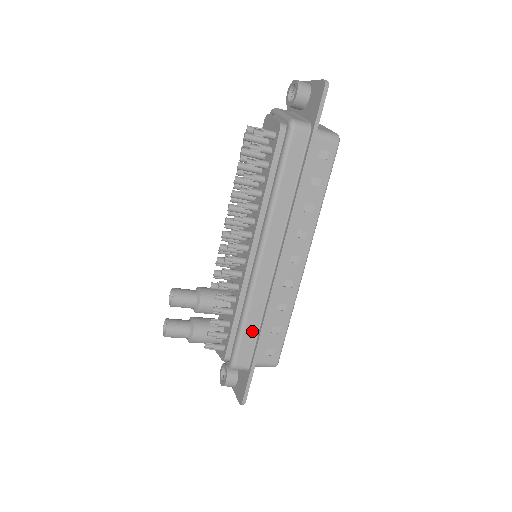
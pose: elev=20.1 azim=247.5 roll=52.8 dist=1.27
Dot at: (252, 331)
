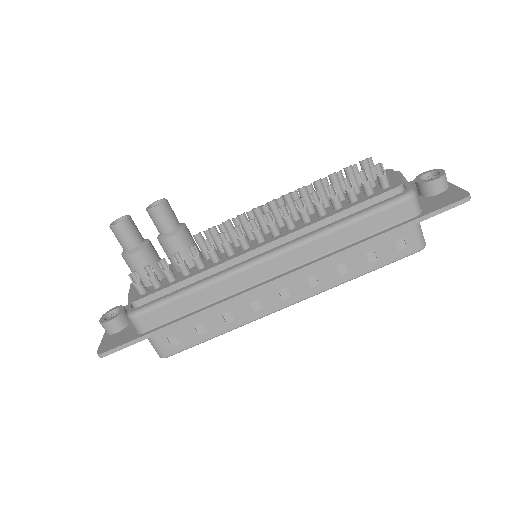
Dot at: (184, 307)
